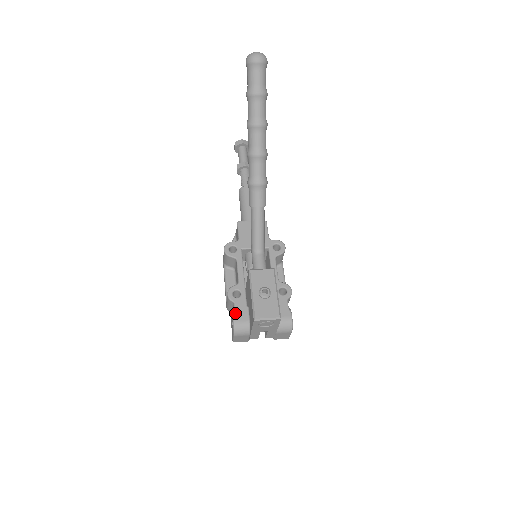
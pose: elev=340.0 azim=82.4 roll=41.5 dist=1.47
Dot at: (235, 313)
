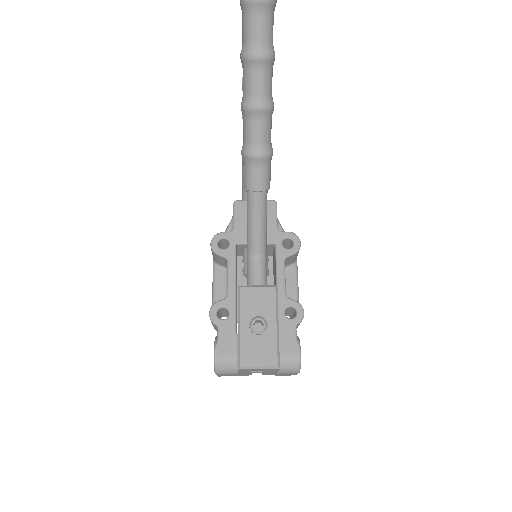
Dot at: (218, 343)
